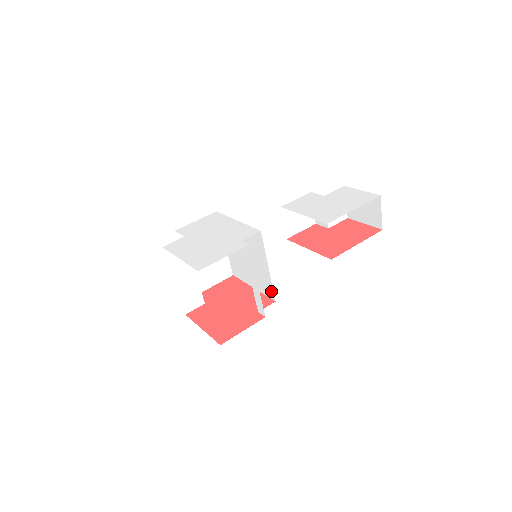
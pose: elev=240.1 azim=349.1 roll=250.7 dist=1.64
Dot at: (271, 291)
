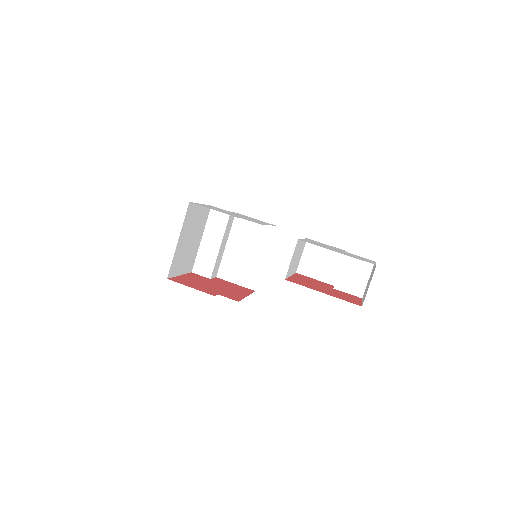
Dot at: occluded
